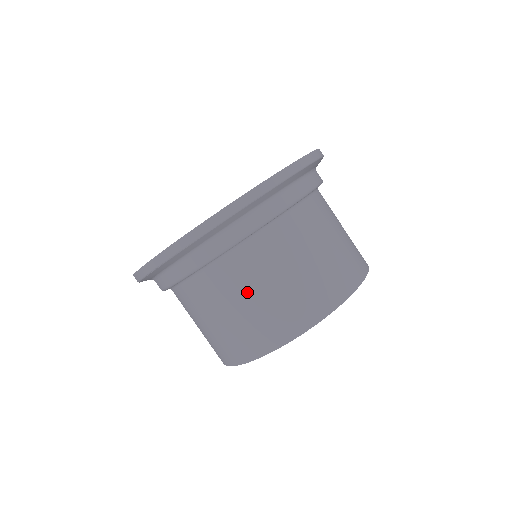
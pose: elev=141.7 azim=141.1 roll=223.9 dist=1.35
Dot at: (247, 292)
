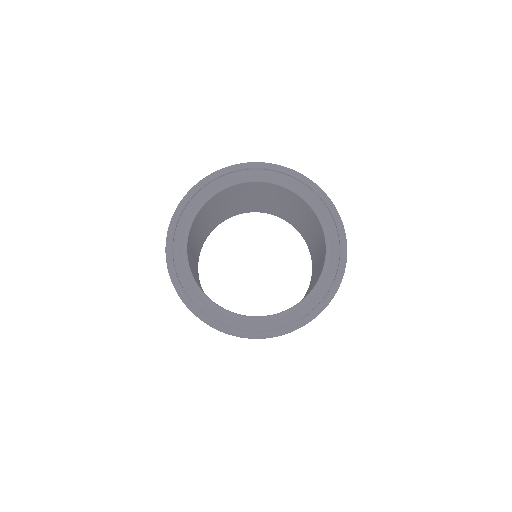
Dot at: occluded
